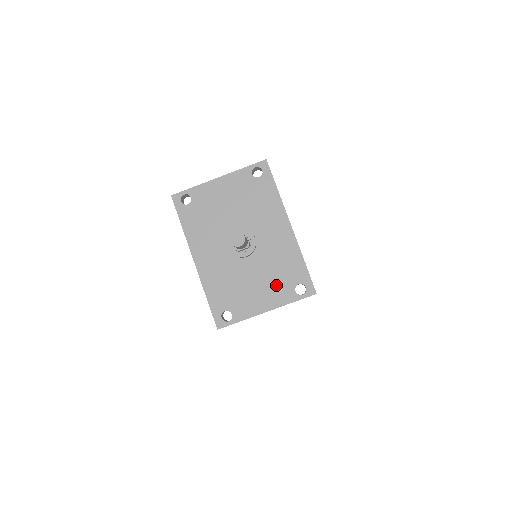
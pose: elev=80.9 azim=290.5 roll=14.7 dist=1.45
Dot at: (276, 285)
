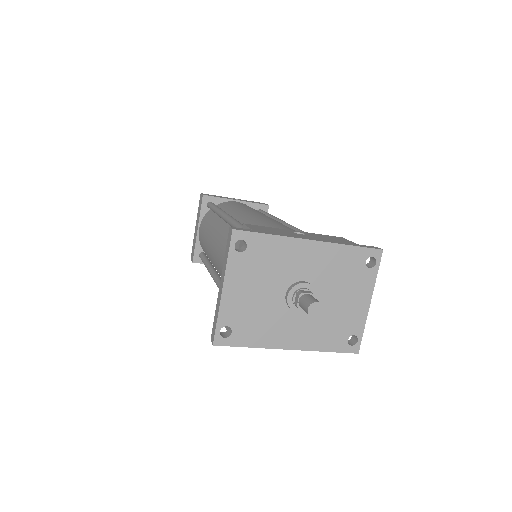
Dot at: (354, 283)
